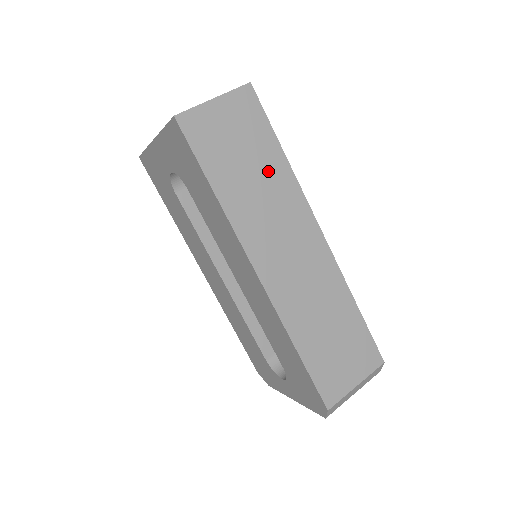
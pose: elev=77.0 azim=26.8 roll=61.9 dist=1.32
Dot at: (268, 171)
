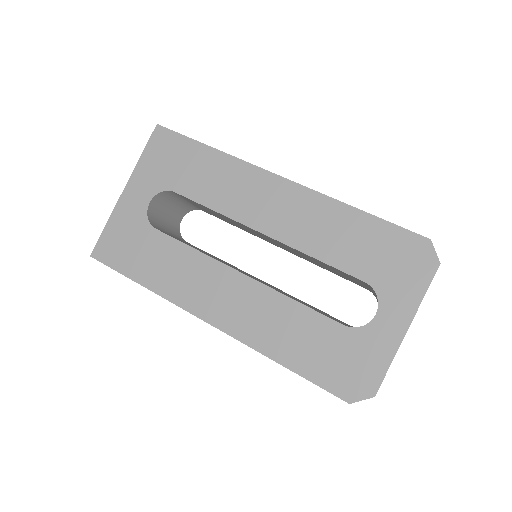
Dot at: occluded
